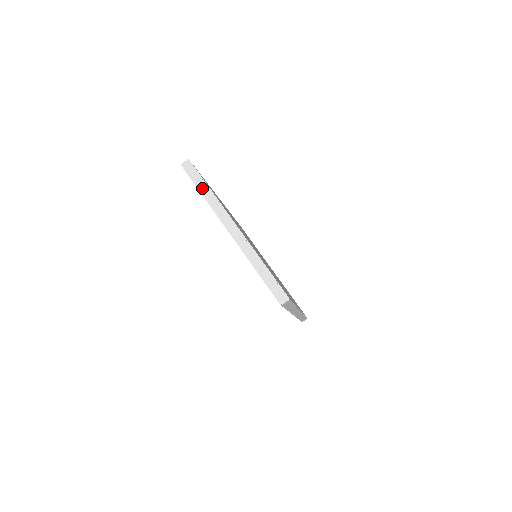
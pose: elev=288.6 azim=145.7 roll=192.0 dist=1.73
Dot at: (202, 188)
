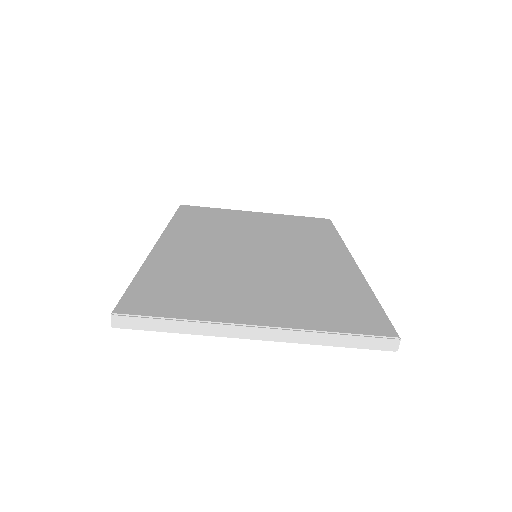
Dot at: (170, 328)
